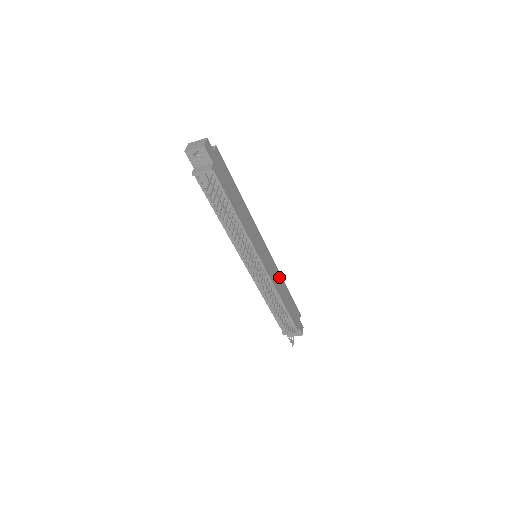
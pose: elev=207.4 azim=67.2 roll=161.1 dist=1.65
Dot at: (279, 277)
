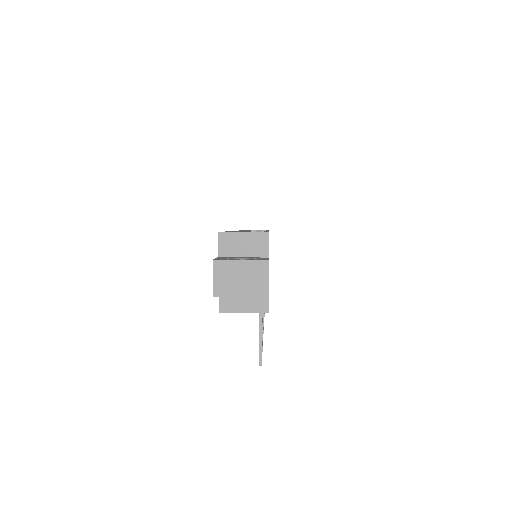
Dot at: occluded
